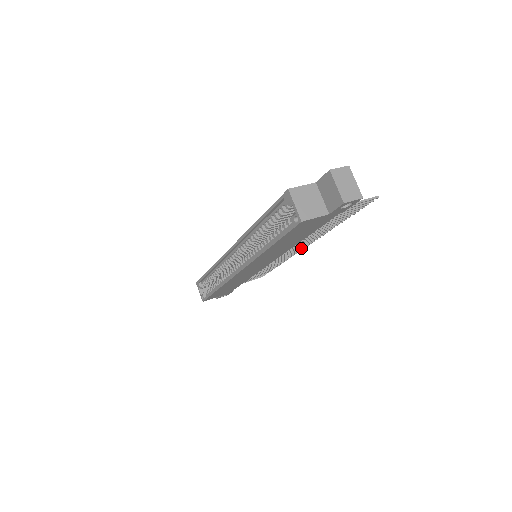
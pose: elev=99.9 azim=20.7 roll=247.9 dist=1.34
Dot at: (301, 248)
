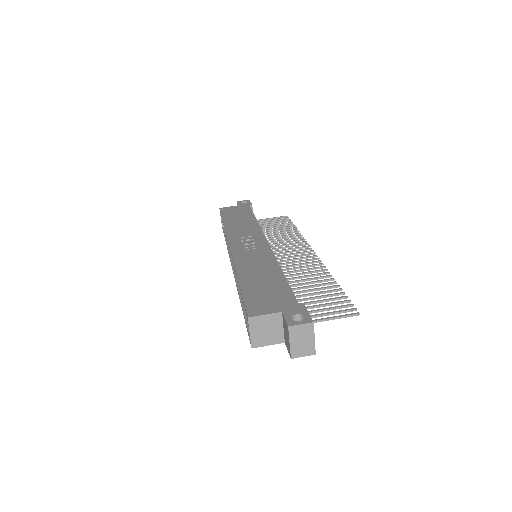
Dot at: (308, 252)
